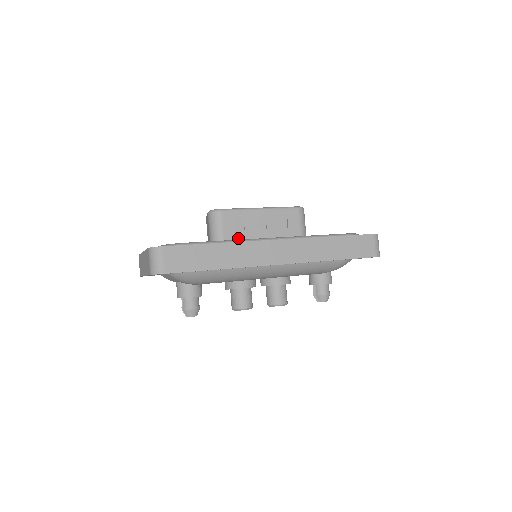
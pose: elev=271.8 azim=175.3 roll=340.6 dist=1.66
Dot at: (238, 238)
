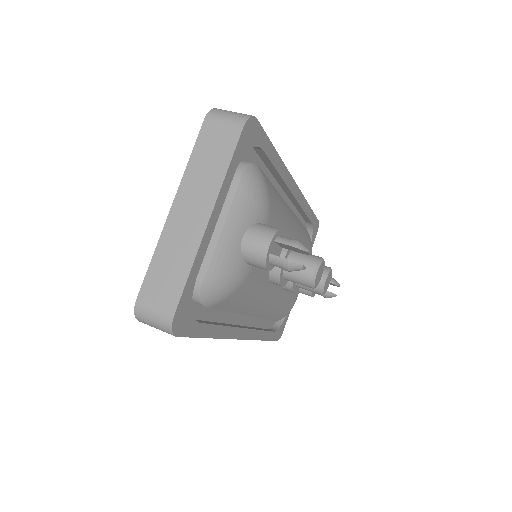
Dot at: occluded
